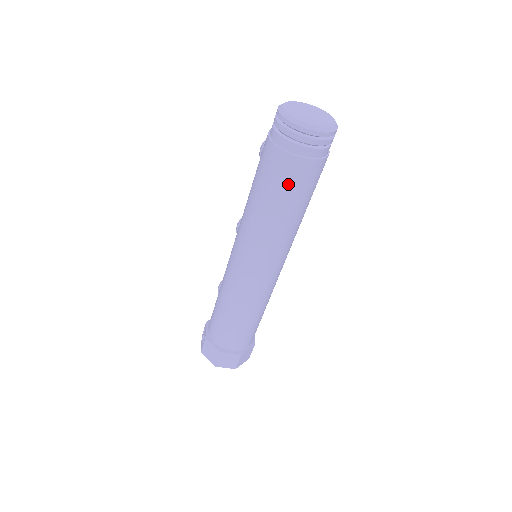
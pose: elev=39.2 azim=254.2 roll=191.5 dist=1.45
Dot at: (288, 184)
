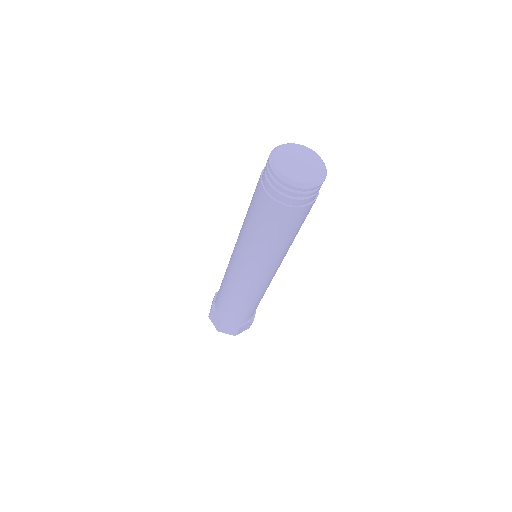
Dot at: (273, 222)
